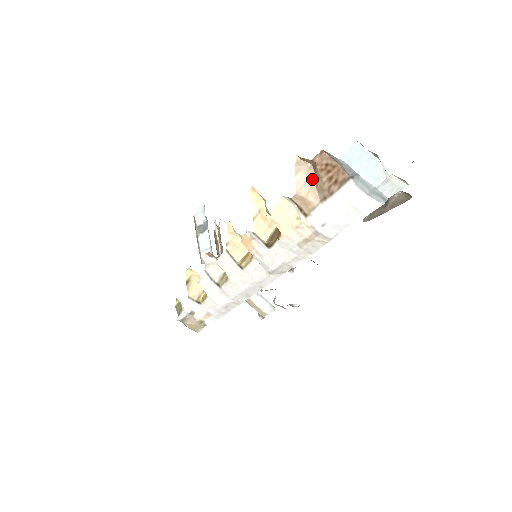
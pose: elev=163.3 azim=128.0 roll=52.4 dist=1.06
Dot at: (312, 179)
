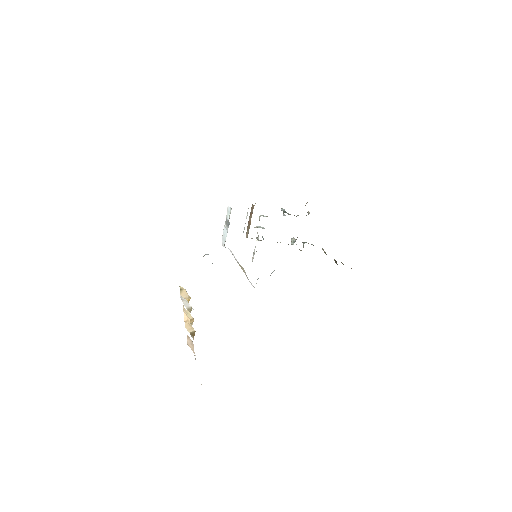
Dot at: (193, 345)
